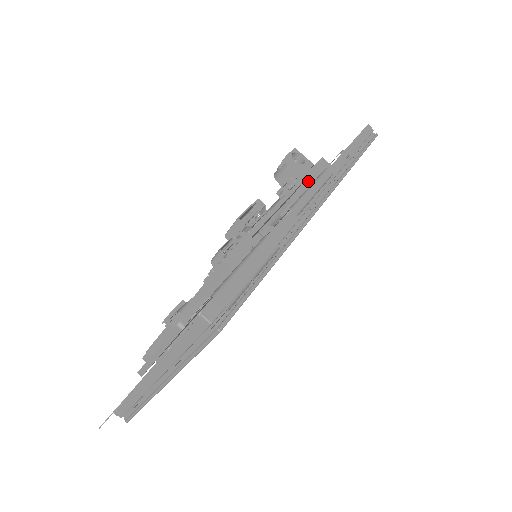
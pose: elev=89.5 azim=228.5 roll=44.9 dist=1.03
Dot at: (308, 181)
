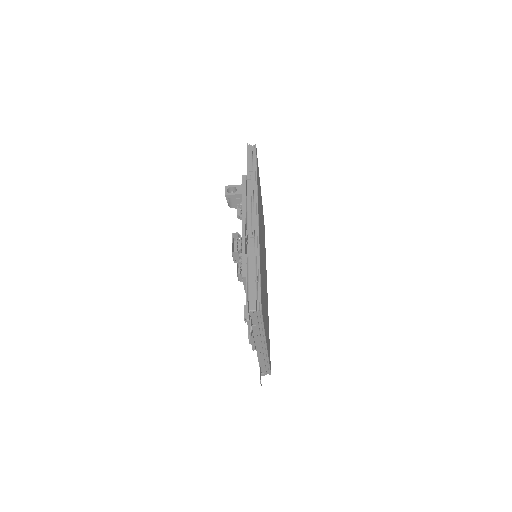
Dot at: occluded
